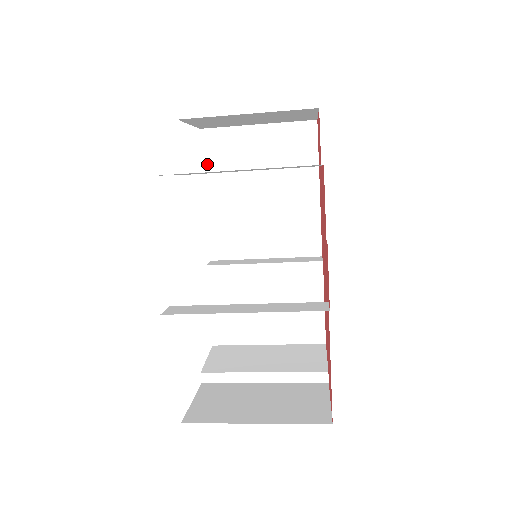
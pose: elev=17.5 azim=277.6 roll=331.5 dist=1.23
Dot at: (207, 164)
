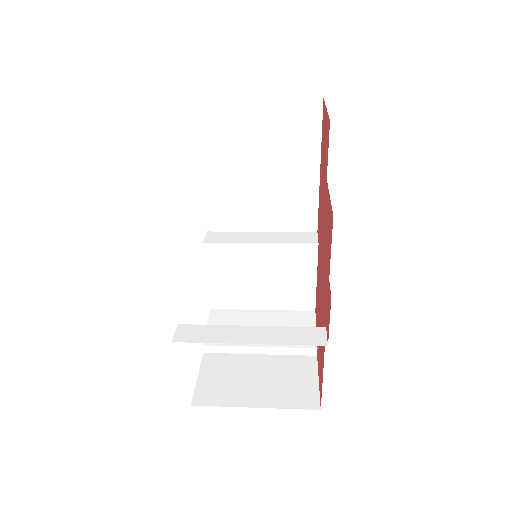
Dot at: (202, 138)
